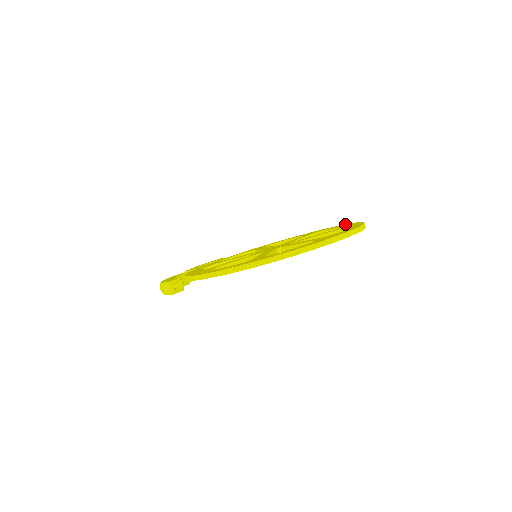
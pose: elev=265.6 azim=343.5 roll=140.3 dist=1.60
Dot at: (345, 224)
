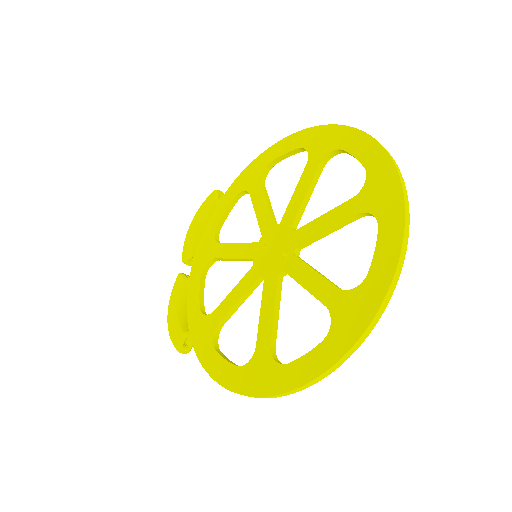
Dot at: (371, 141)
